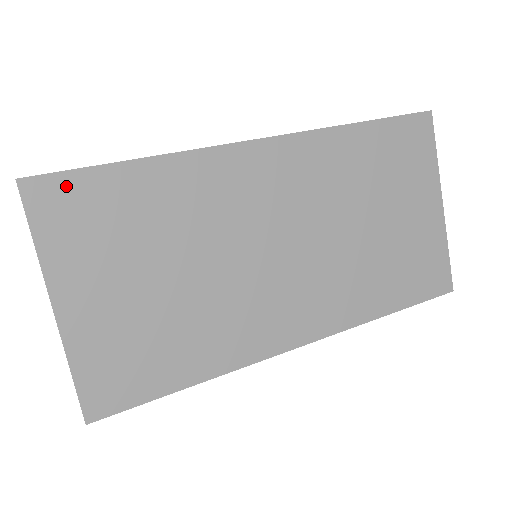
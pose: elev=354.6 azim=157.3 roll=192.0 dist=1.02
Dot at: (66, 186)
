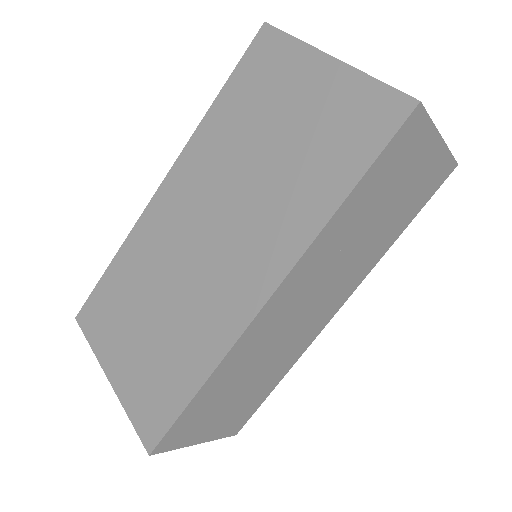
Dot at: (92, 304)
